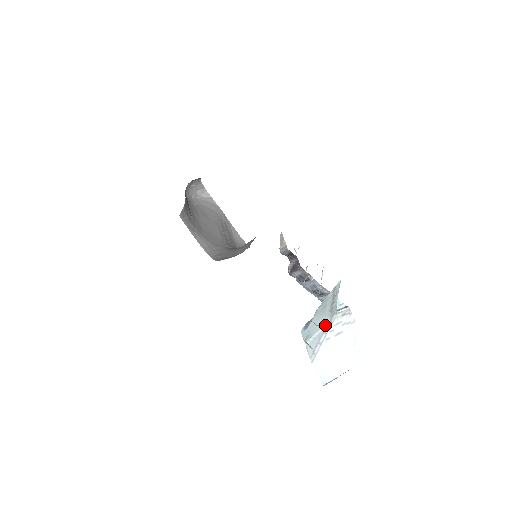
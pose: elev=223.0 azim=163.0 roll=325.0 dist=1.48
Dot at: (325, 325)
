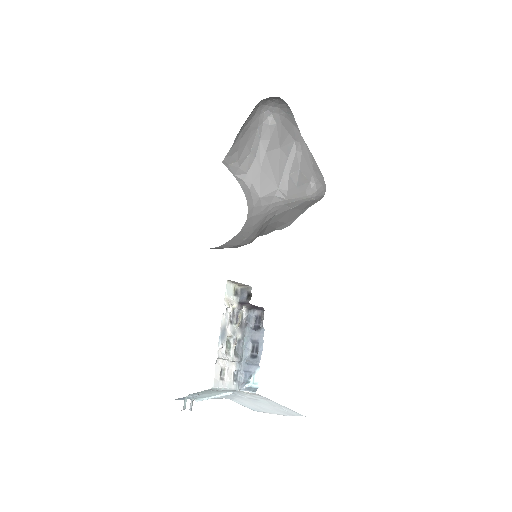
Dot at: (224, 394)
